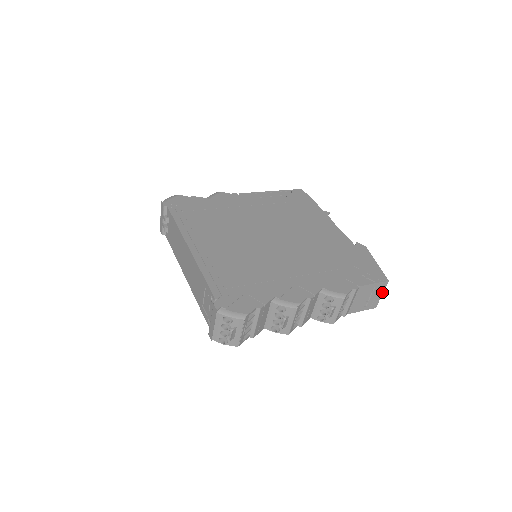
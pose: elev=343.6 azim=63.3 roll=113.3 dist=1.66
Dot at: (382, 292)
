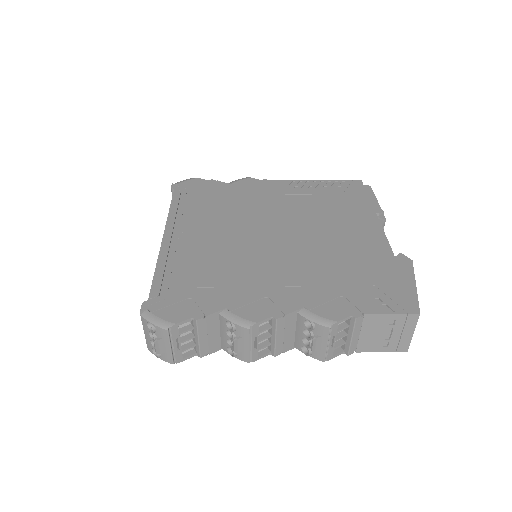
Dot at: (412, 329)
